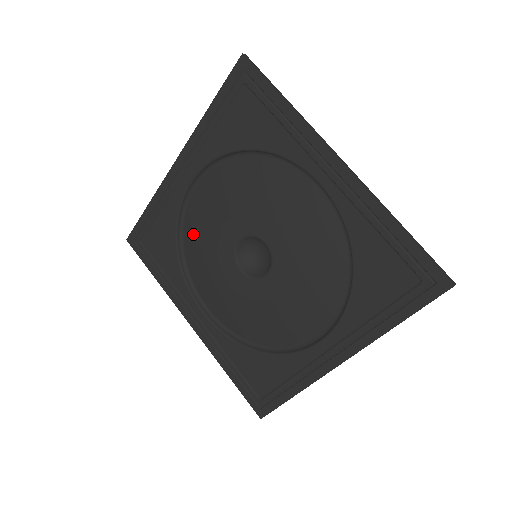
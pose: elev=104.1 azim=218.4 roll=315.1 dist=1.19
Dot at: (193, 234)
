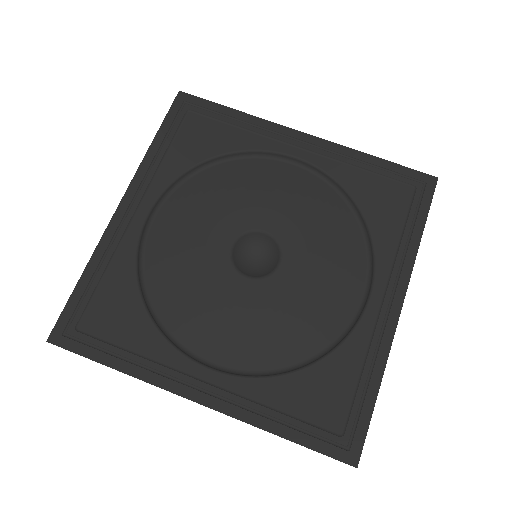
Dot at: (164, 275)
